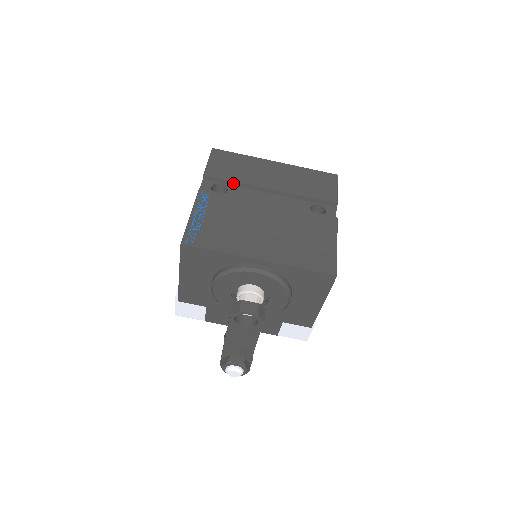
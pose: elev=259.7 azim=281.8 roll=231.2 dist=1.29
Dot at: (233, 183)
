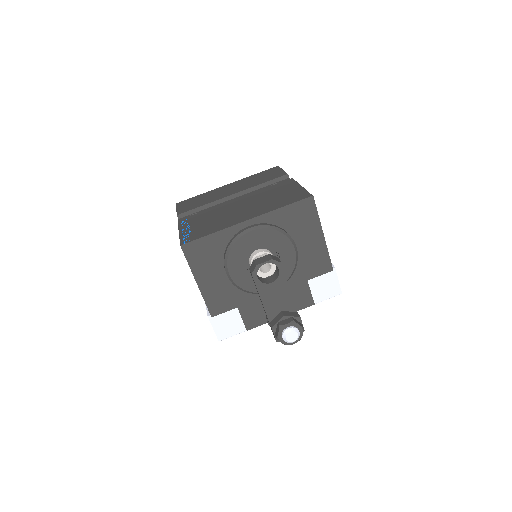
Dot at: (202, 208)
